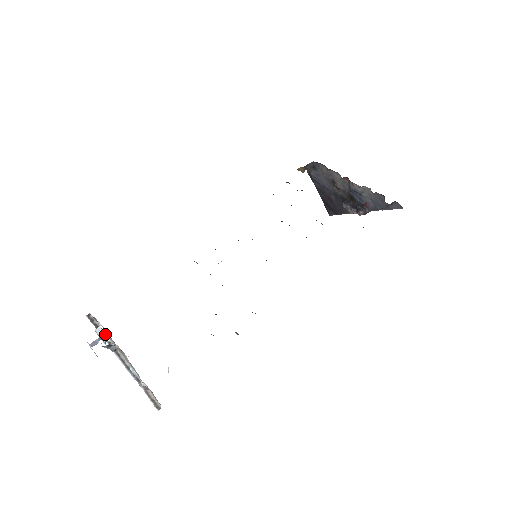
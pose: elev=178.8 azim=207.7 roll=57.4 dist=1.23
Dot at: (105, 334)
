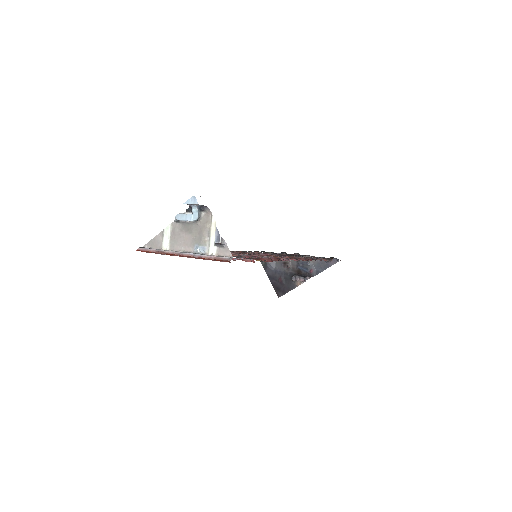
Dot at: (189, 214)
